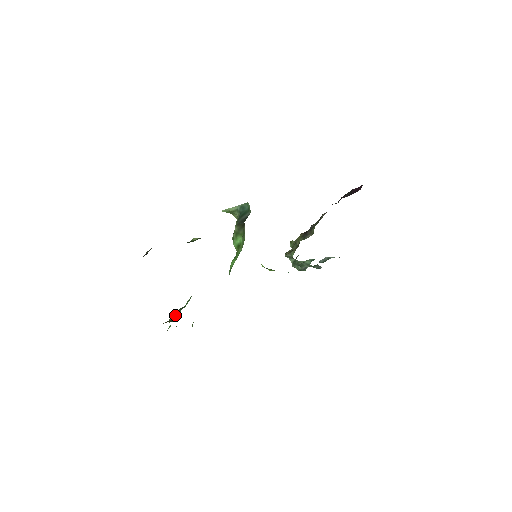
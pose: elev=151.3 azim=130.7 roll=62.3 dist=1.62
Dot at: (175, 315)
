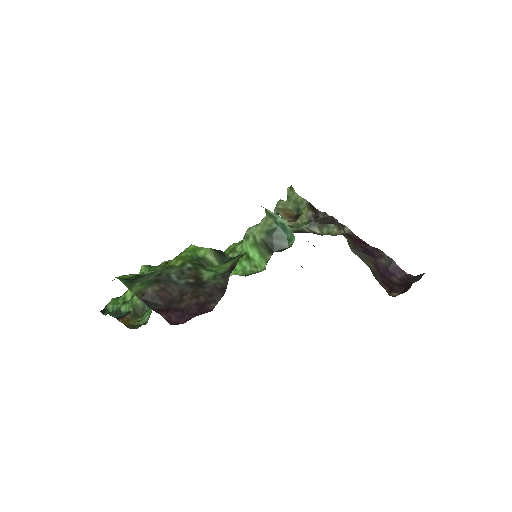
Dot at: (139, 305)
